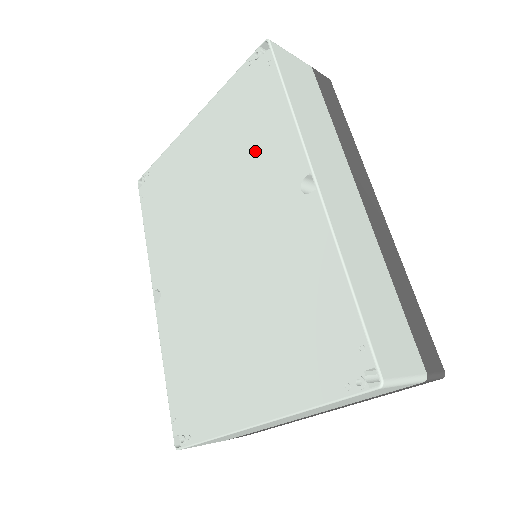
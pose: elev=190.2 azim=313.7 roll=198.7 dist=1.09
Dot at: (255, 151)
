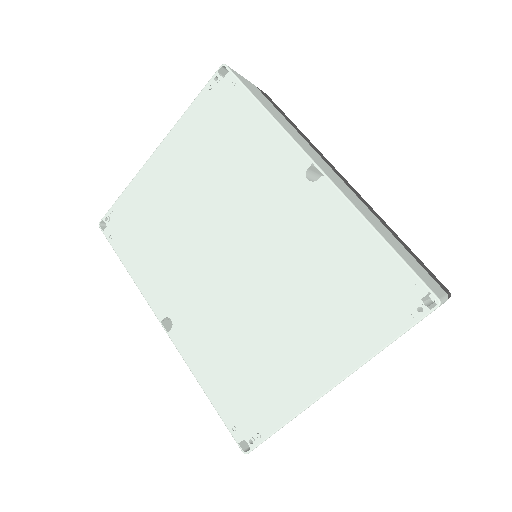
Dot at: (244, 160)
